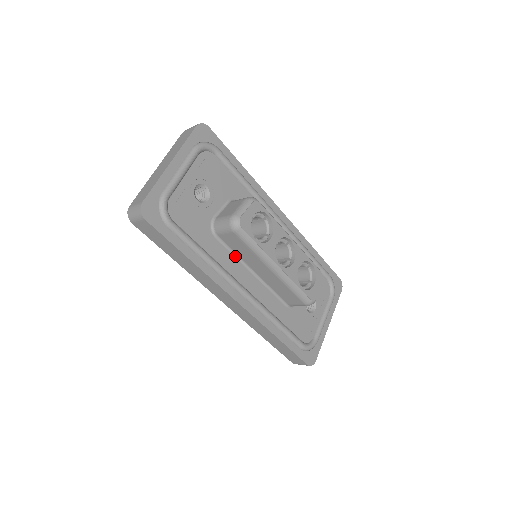
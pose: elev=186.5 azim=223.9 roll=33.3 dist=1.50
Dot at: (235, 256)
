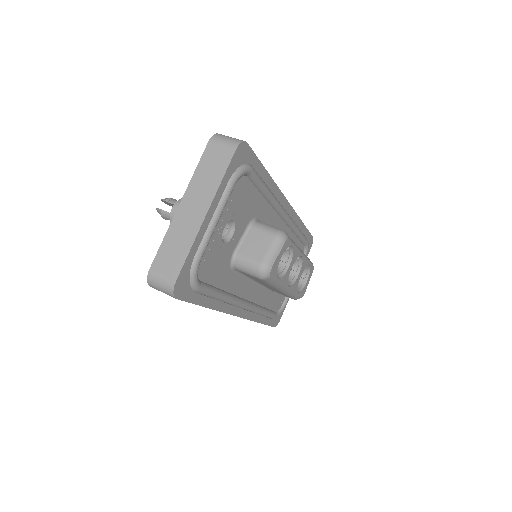
Dot at: (244, 276)
